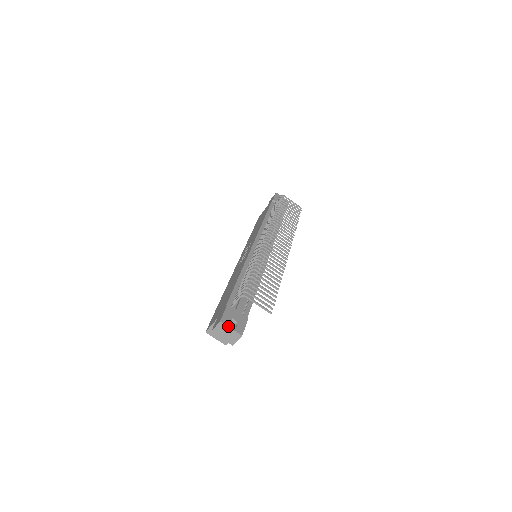
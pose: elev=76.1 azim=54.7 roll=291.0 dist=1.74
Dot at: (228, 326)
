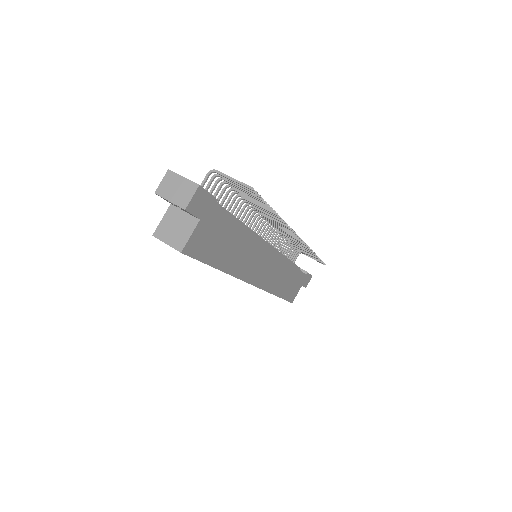
Dot at: (180, 175)
